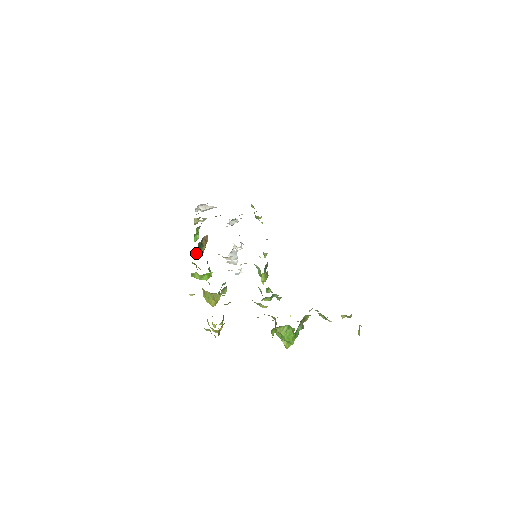
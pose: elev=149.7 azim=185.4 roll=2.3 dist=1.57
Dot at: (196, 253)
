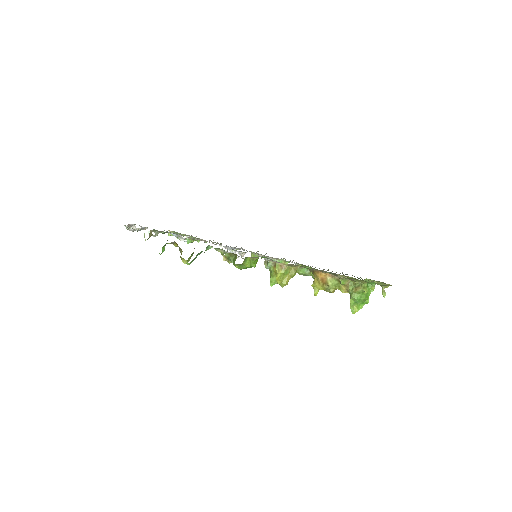
Dot at: occluded
